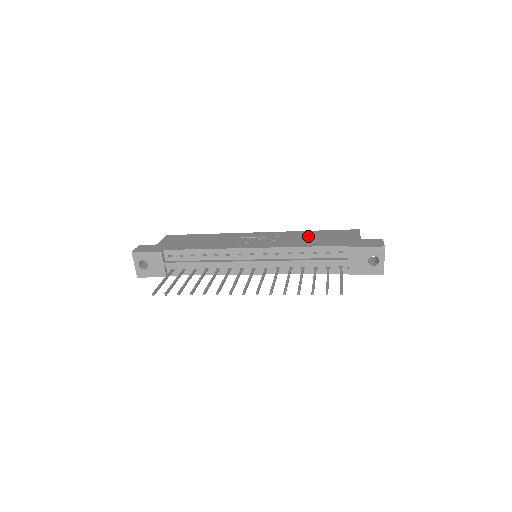
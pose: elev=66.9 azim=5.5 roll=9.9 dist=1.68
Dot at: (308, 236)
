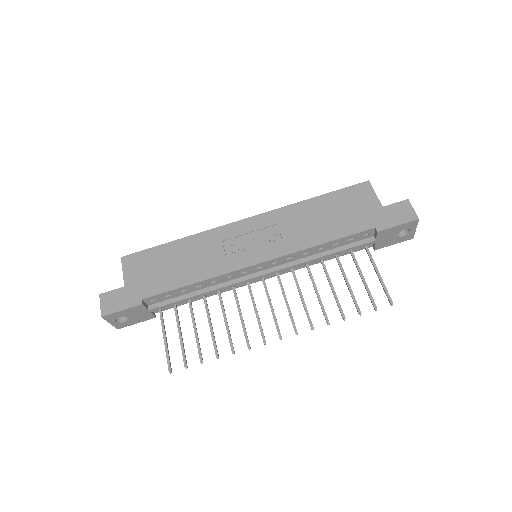
Dot at: (314, 215)
